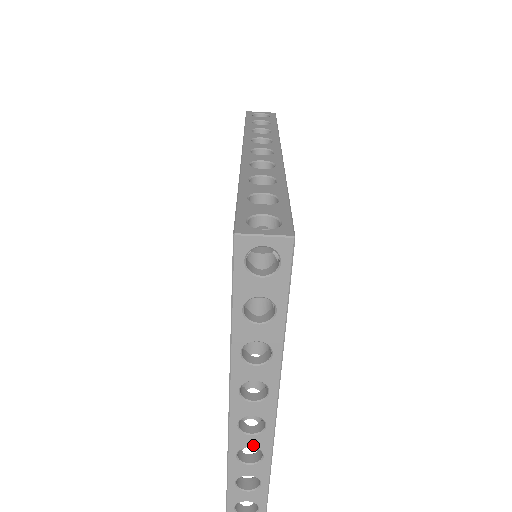
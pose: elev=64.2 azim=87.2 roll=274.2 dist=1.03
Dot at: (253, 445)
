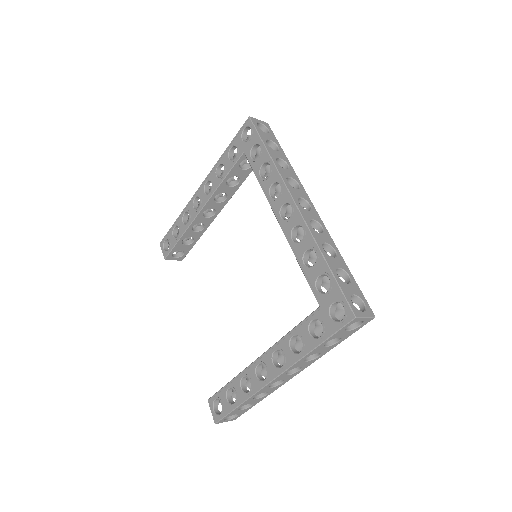
Dot at: (267, 391)
